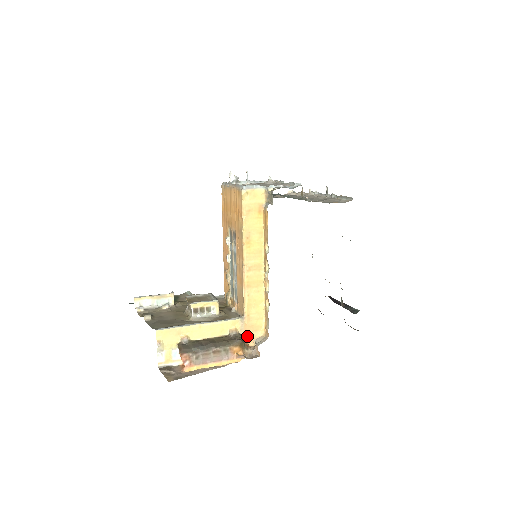
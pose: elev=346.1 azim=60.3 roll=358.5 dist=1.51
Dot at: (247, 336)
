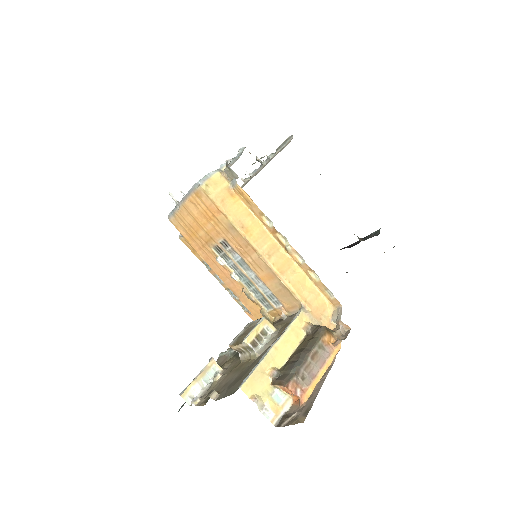
Dot at: (322, 322)
